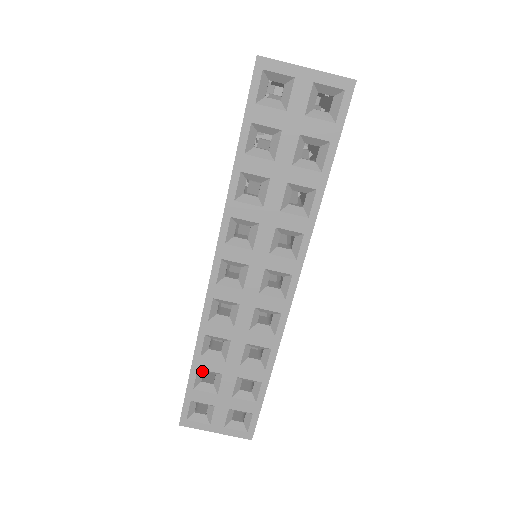
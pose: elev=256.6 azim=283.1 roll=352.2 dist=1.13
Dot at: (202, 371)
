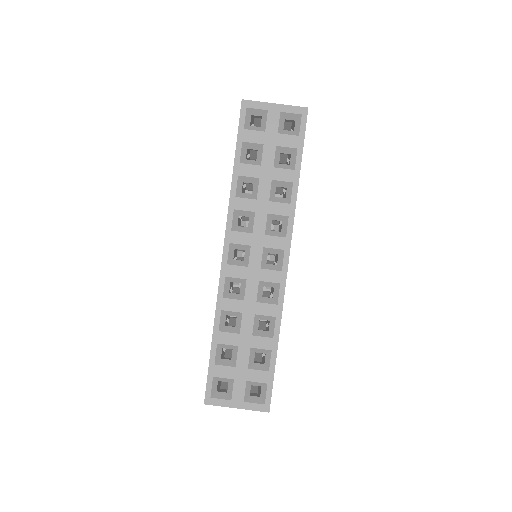
Dot at: (221, 347)
